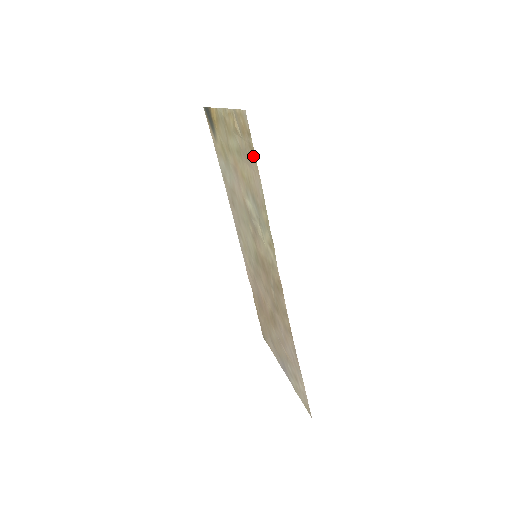
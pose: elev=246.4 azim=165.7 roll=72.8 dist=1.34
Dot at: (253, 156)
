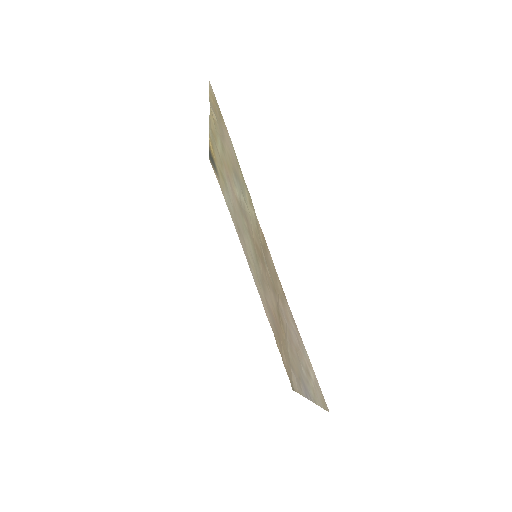
Dot at: (222, 120)
